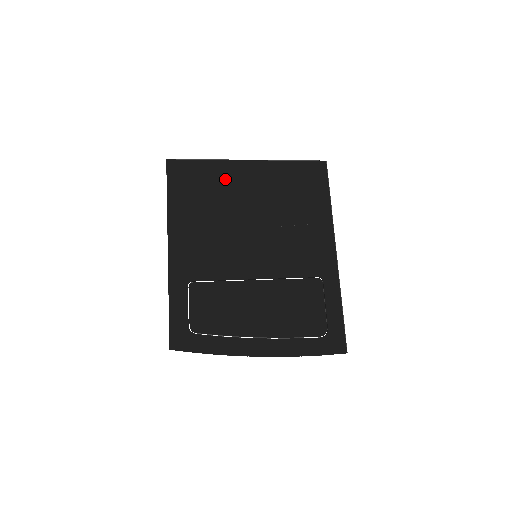
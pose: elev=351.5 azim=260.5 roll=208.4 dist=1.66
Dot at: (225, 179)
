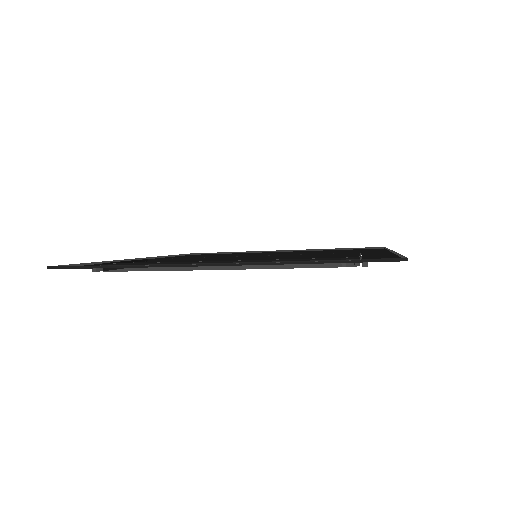
Dot at: occluded
